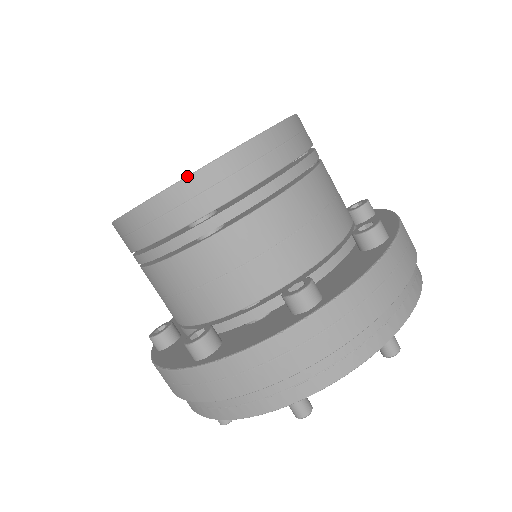
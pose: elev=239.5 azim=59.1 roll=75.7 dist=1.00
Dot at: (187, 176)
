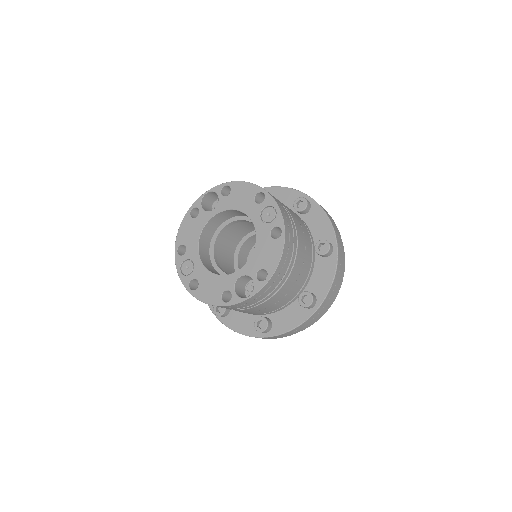
Dot at: (256, 293)
